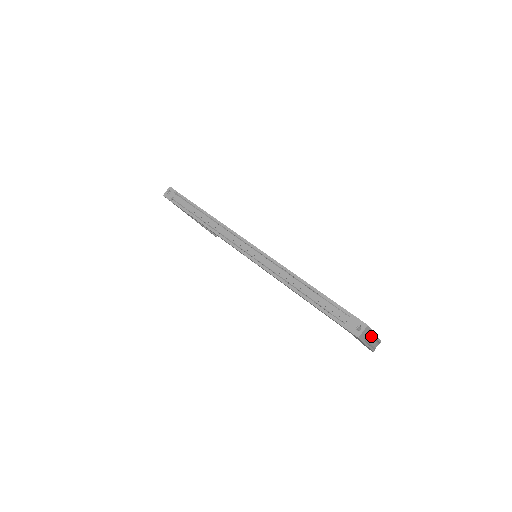
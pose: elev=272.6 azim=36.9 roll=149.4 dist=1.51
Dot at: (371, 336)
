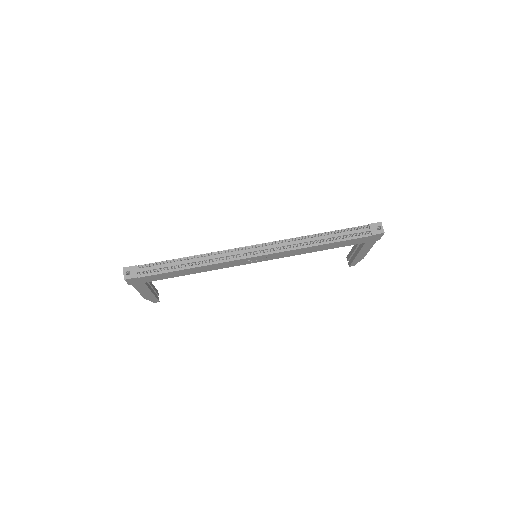
Dot at: occluded
